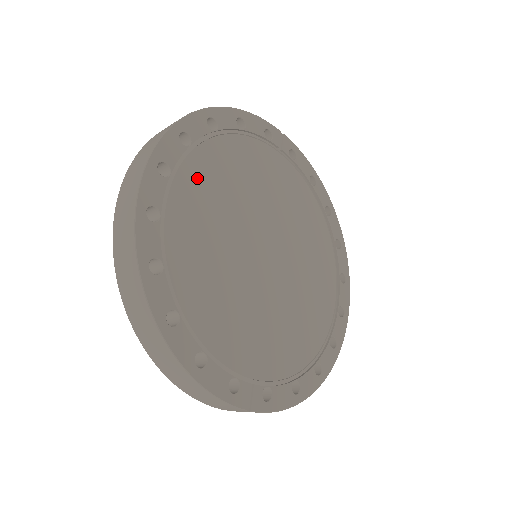
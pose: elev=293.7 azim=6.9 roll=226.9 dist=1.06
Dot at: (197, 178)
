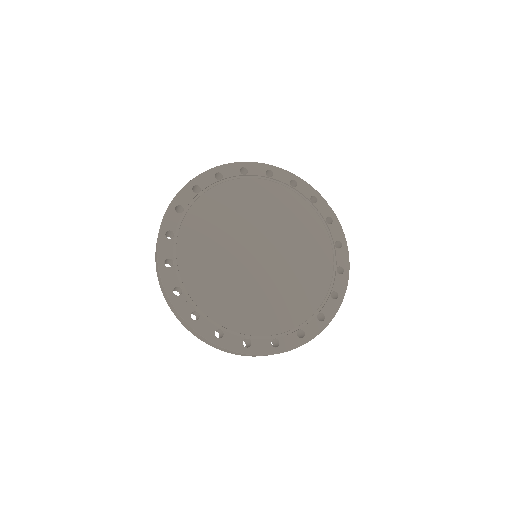
Dot at: (238, 191)
